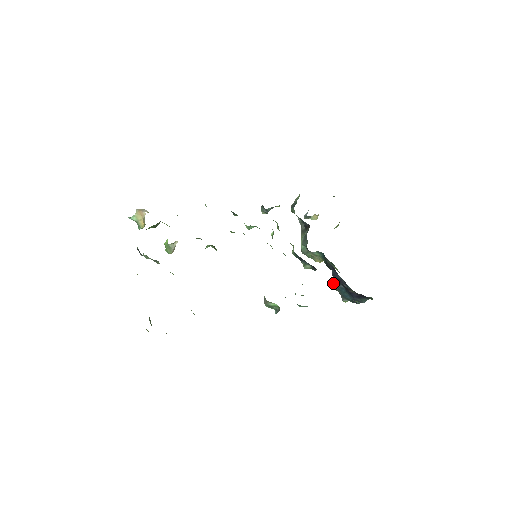
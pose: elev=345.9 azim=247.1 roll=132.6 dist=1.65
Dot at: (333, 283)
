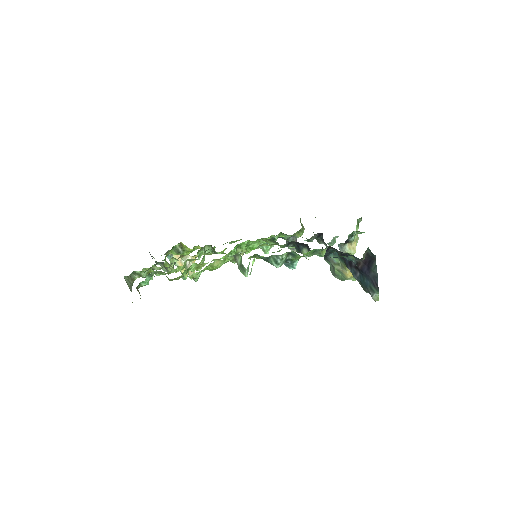
Dot at: occluded
